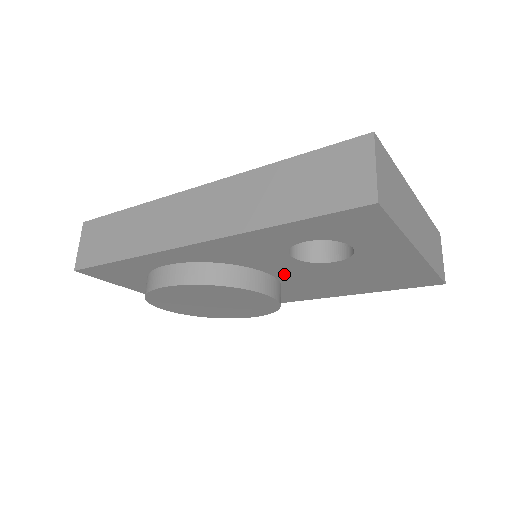
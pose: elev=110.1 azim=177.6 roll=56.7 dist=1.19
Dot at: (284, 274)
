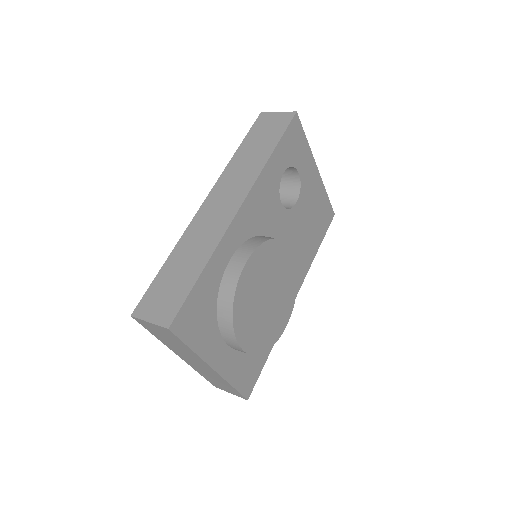
Dot at: occluded
